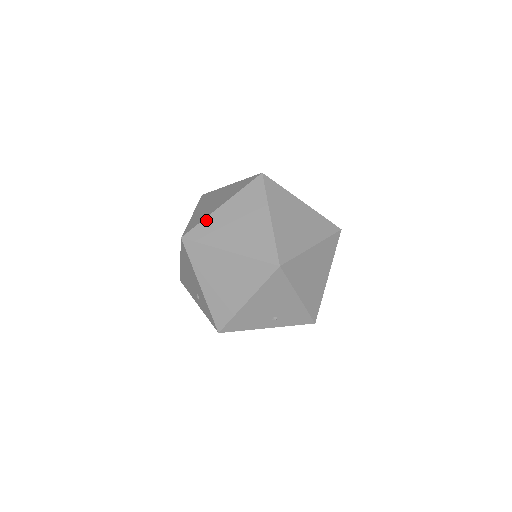
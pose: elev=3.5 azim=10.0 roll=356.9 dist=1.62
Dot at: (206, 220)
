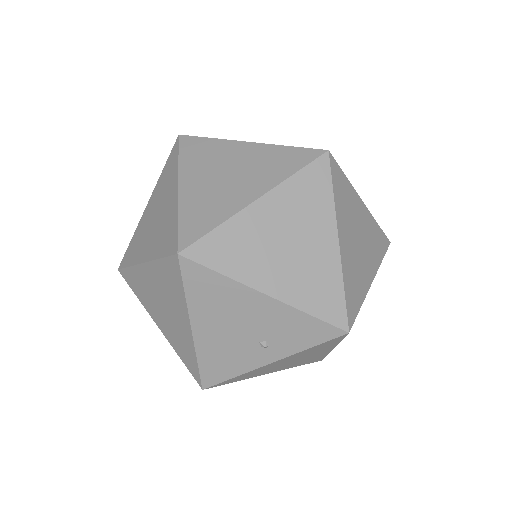
Dot at: (134, 234)
